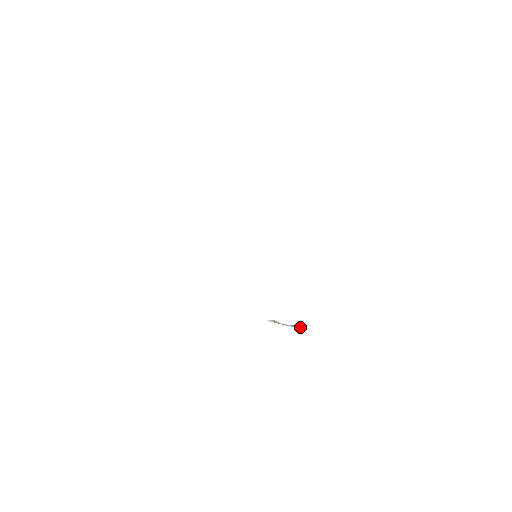
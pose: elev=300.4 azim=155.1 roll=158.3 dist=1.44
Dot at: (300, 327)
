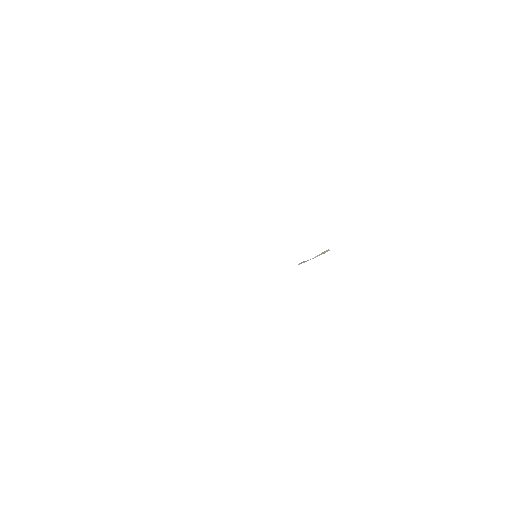
Dot at: (329, 250)
